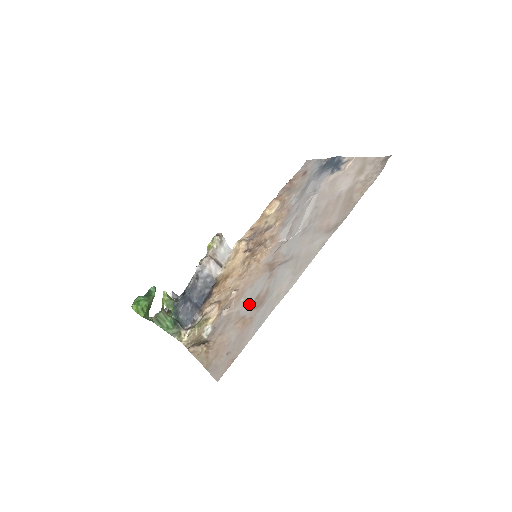
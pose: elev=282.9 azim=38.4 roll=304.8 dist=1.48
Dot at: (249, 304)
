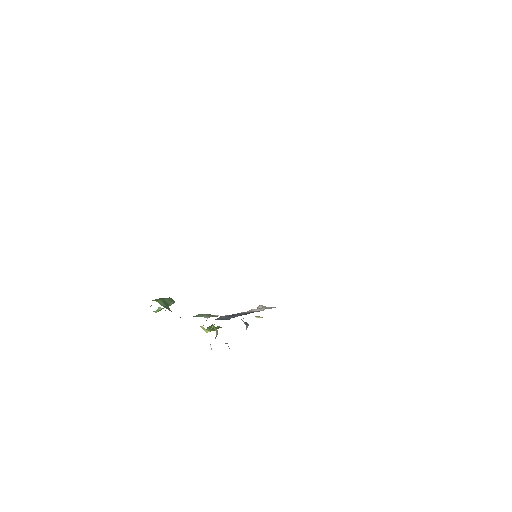
Dot at: occluded
